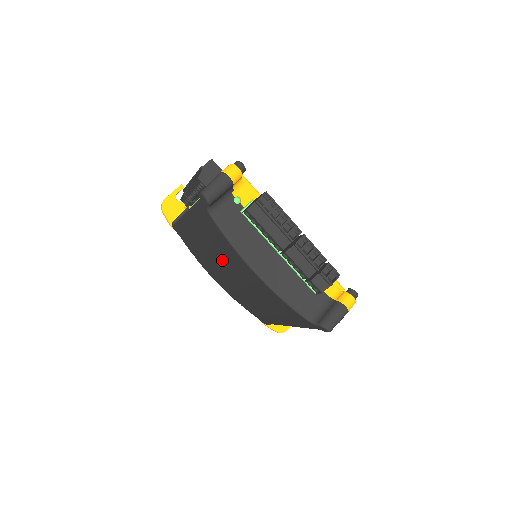
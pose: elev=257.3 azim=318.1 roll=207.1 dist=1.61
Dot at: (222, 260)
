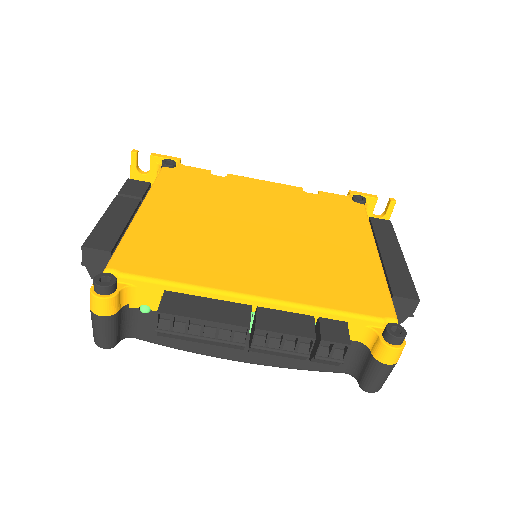
Dot at: occluded
